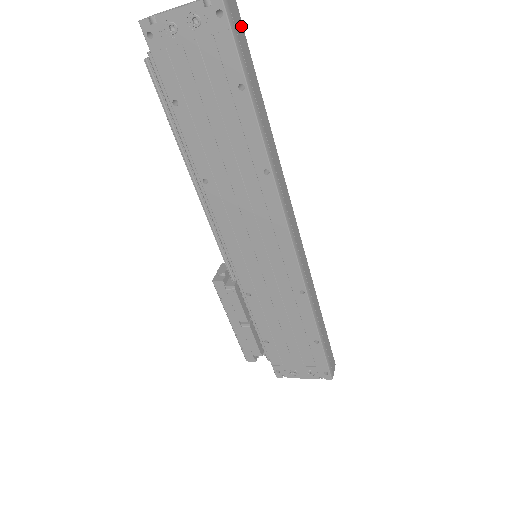
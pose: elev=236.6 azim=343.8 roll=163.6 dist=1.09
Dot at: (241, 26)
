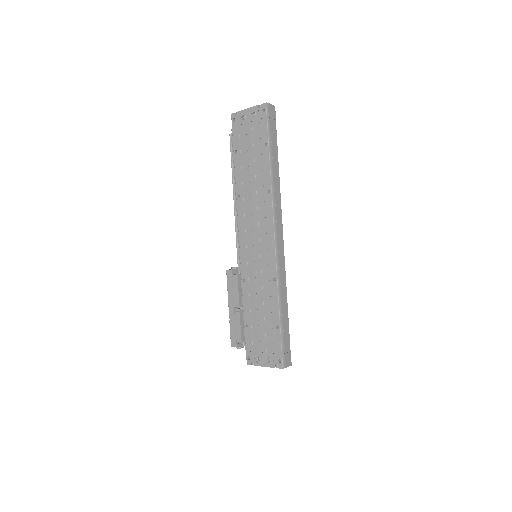
Dot at: (275, 121)
